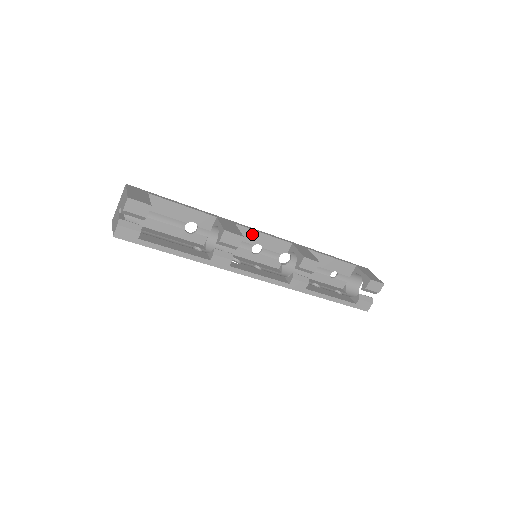
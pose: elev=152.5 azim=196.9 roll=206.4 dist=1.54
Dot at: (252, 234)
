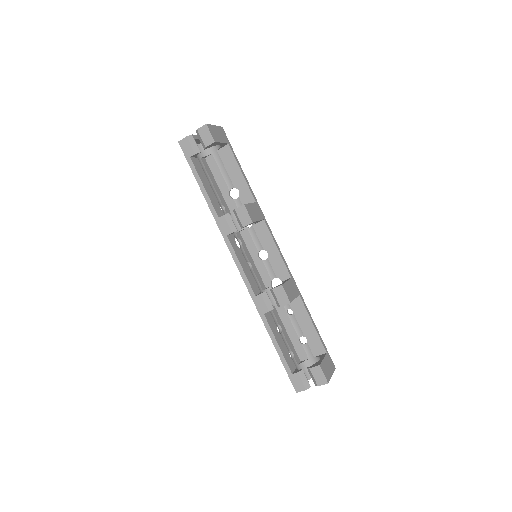
Dot at: (269, 239)
